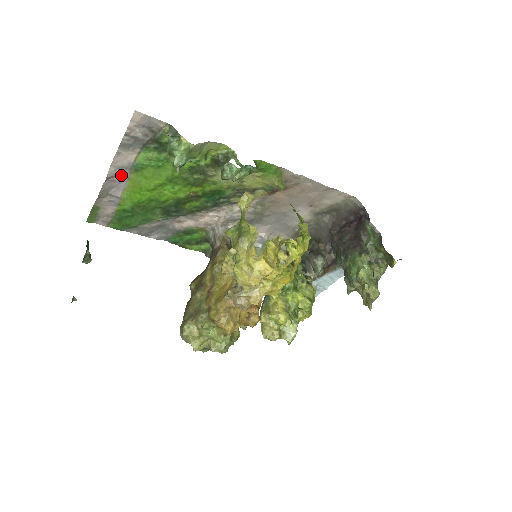
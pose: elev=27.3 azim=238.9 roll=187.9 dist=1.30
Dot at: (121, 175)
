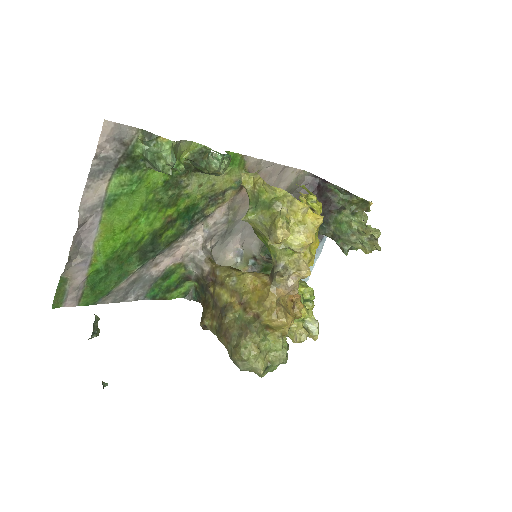
Dot at: (91, 219)
